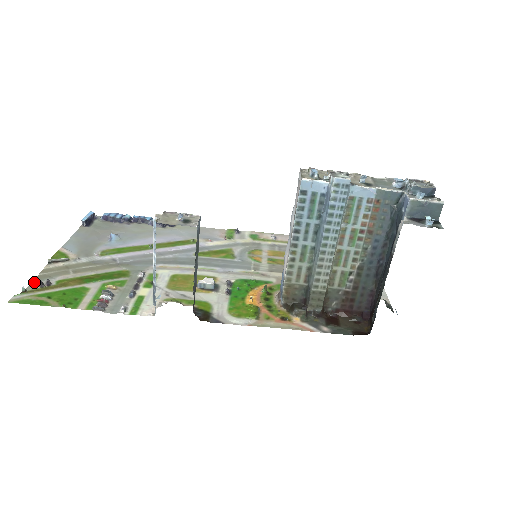
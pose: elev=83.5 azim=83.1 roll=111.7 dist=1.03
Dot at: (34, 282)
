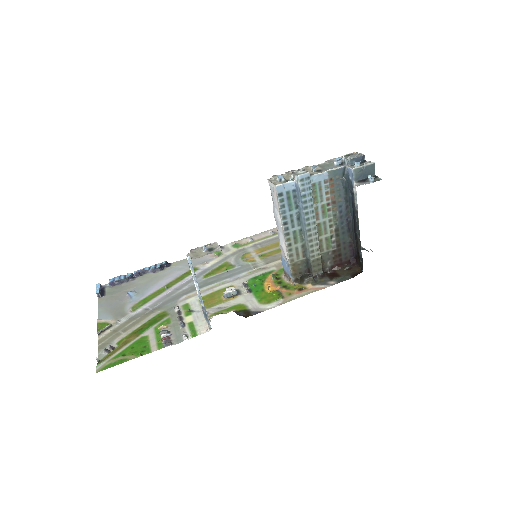
Dot at: (100, 352)
